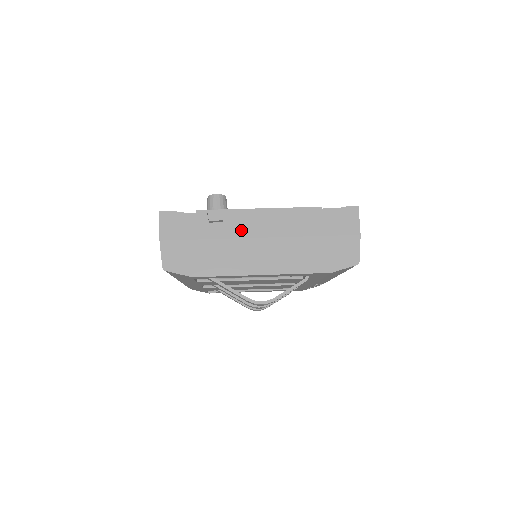
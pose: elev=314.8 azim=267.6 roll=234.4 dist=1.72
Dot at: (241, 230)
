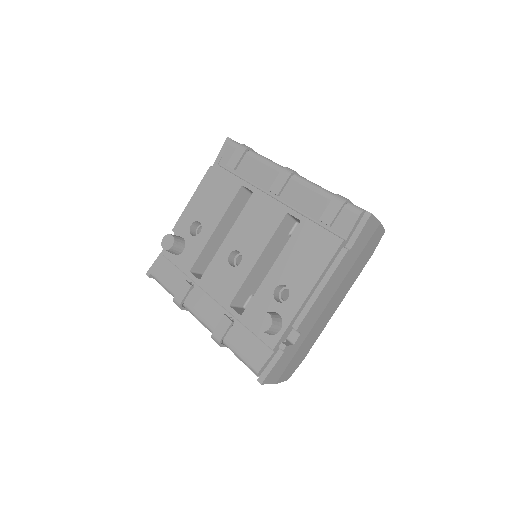
Dot at: (314, 320)
